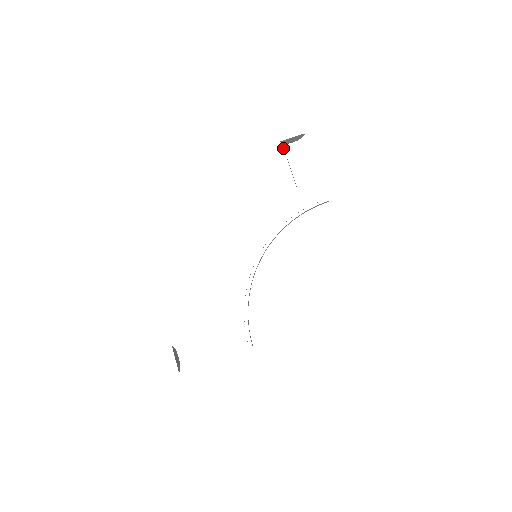
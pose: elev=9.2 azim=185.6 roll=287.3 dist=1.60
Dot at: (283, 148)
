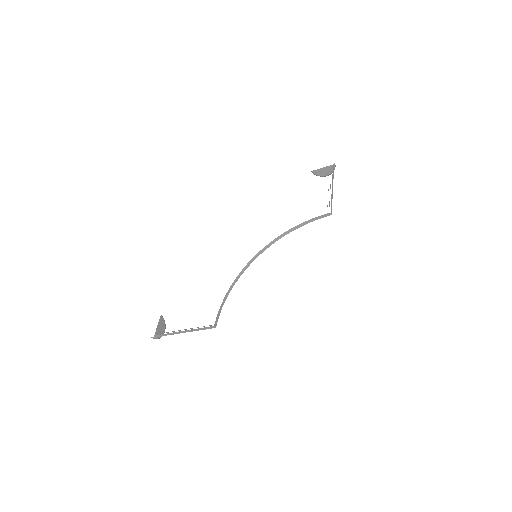
Dot at: occluded
